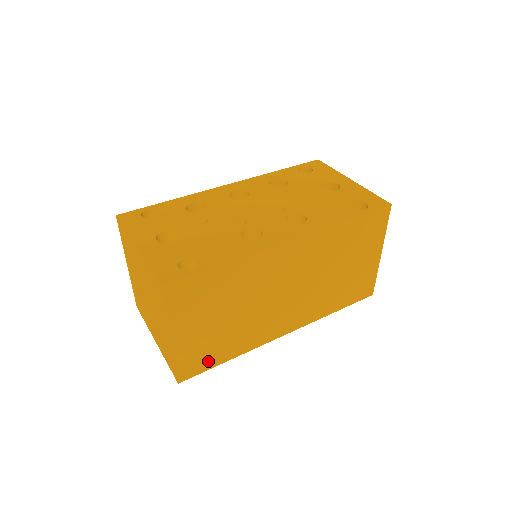
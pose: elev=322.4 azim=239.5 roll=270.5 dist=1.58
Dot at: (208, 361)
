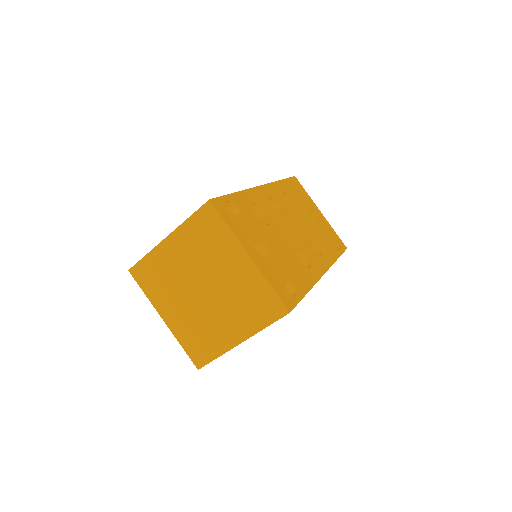
Dot at: occluded
